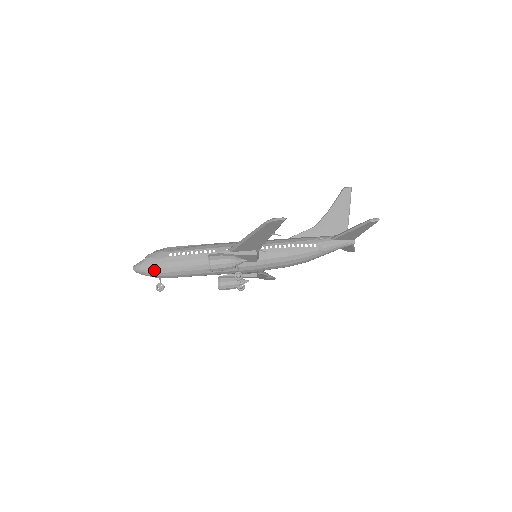
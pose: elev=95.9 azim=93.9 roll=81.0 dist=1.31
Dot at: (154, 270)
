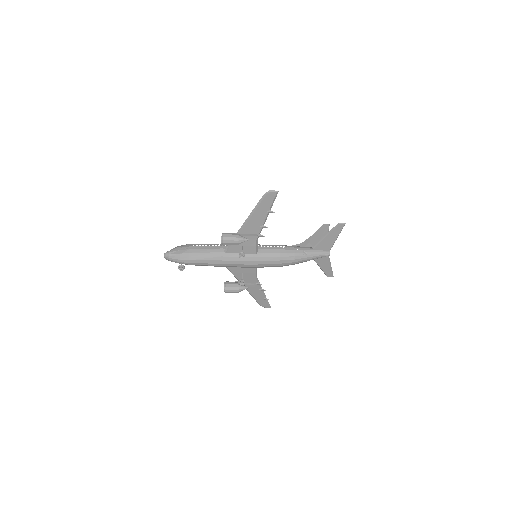
Dot at: (179, 254)
